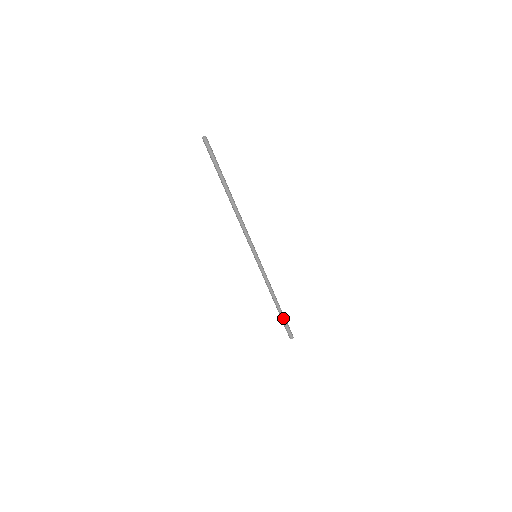
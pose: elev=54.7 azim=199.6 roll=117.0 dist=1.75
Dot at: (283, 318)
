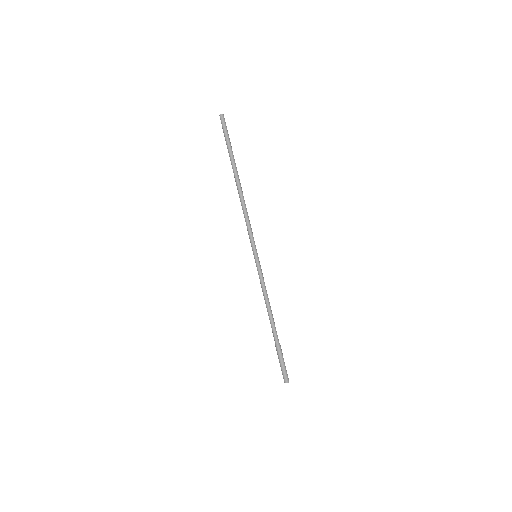
Dot at: (280, 347)
